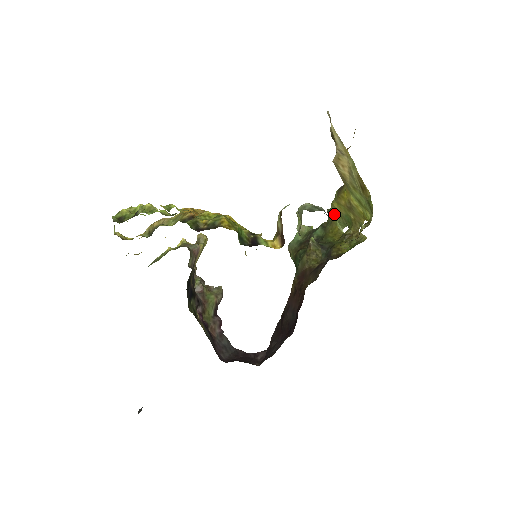
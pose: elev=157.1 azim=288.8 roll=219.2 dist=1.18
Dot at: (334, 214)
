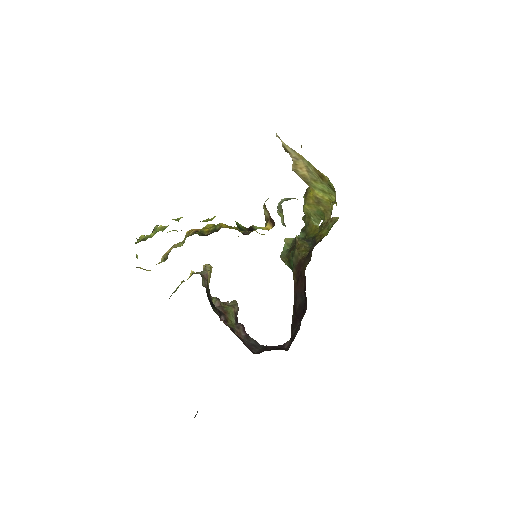
Dot at: (308, 216)
